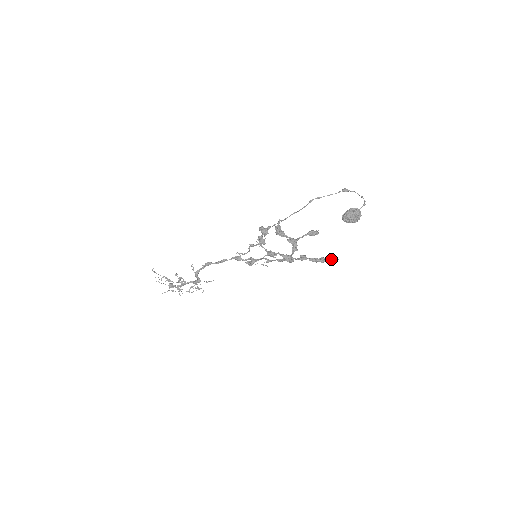
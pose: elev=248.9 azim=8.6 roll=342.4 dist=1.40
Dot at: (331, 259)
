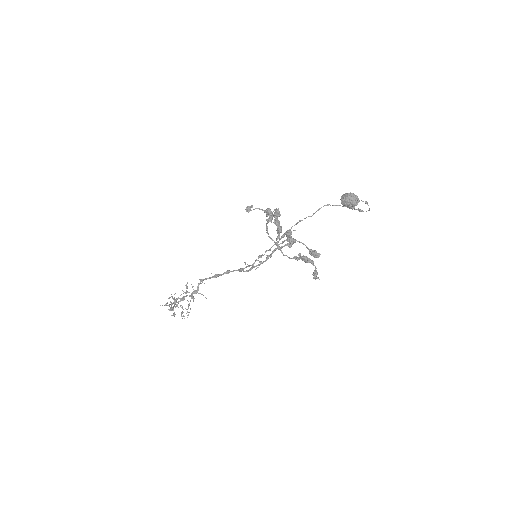
Dot at: (313, 261)
